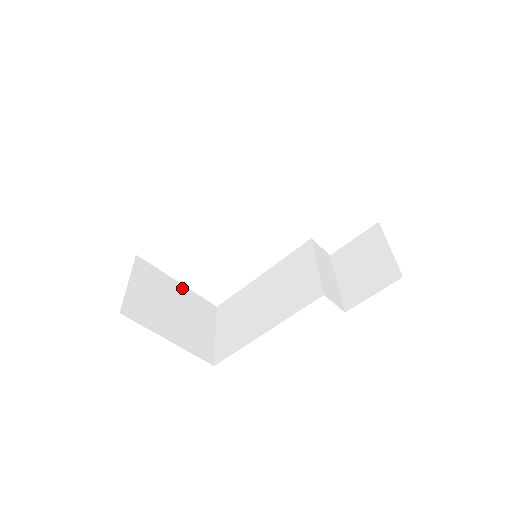
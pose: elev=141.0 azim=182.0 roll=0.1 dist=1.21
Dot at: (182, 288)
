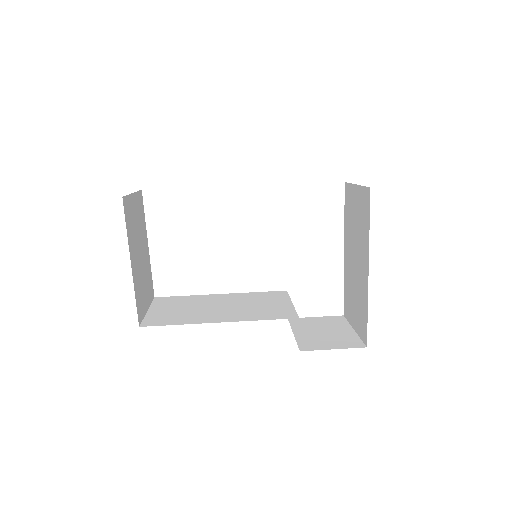
Dot at: (148, 251)
